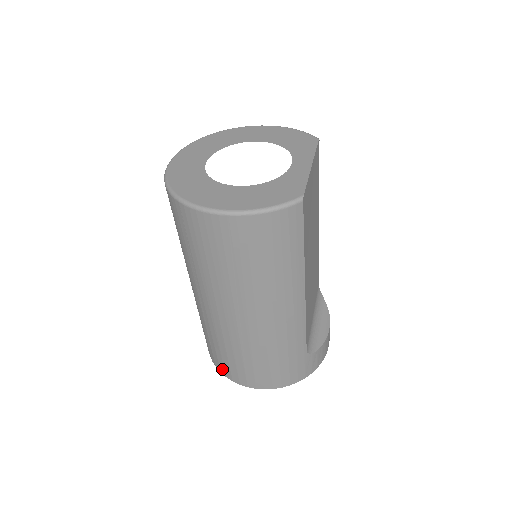
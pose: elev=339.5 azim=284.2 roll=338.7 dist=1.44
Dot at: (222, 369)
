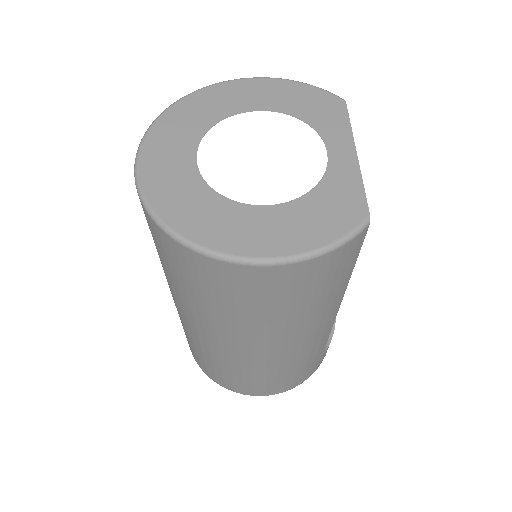
Dot at: (220, 382)
